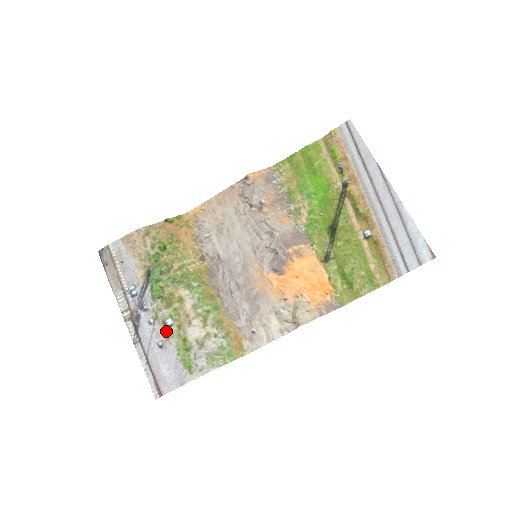
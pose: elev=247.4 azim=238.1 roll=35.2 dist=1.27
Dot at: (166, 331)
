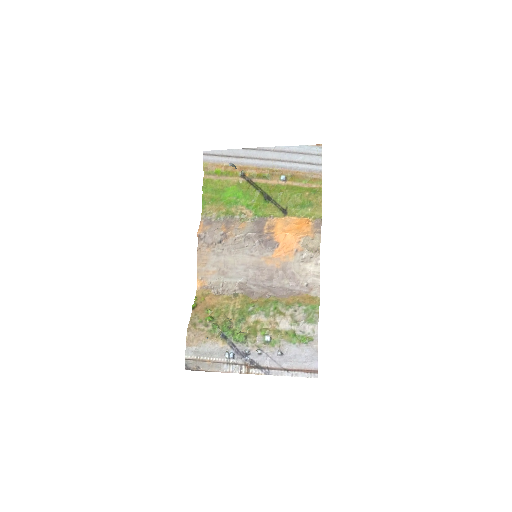
Dot at: (273, 344)
